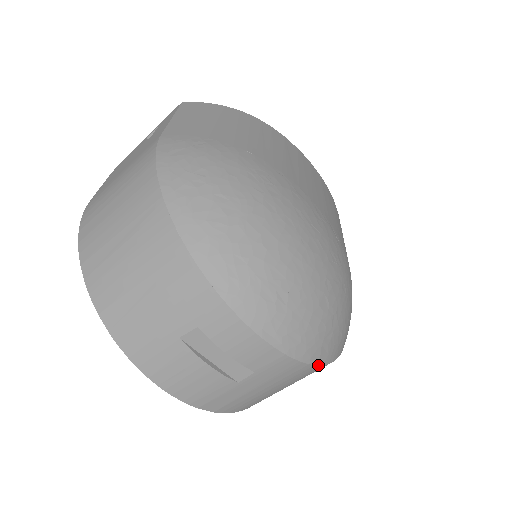
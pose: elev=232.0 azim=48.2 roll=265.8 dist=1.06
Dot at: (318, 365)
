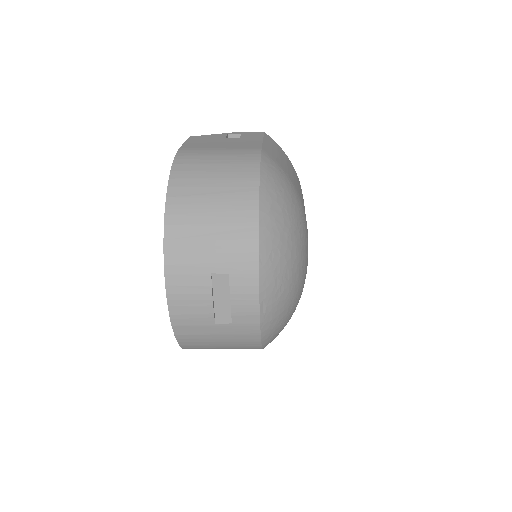
Dot at: (261, 343)
